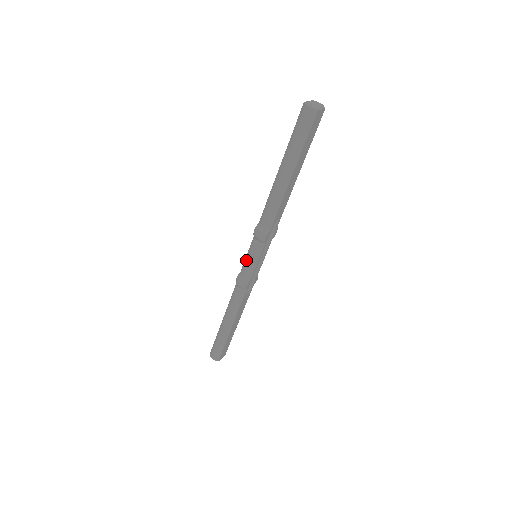
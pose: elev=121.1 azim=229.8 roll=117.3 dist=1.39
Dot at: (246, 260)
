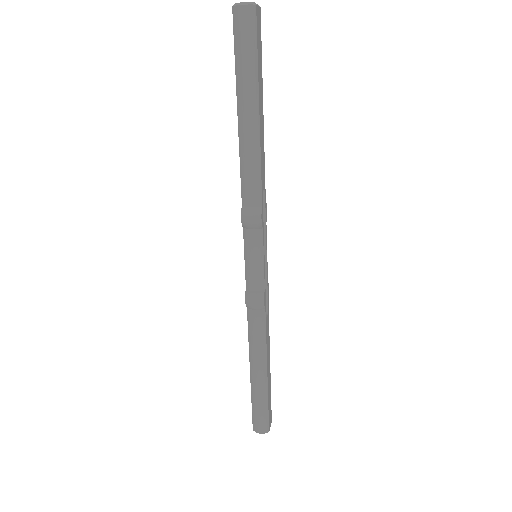
Dot at: (247, 267)
